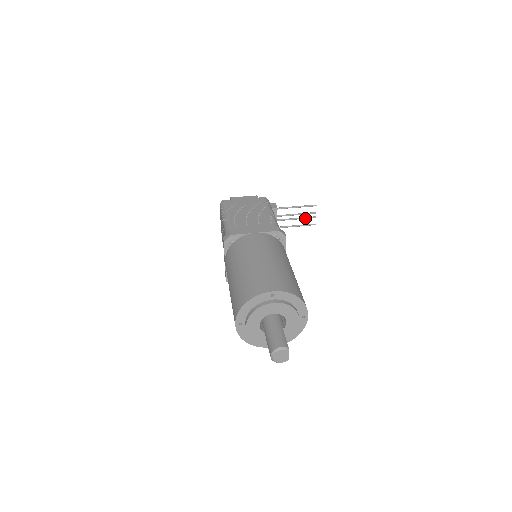
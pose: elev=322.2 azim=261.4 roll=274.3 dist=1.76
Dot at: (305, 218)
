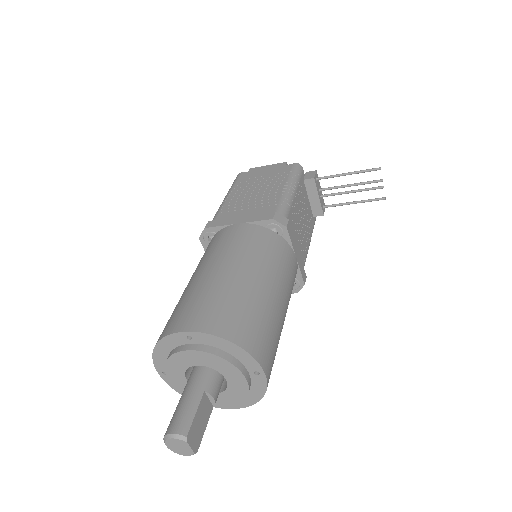
Dot at: (365, 190)
